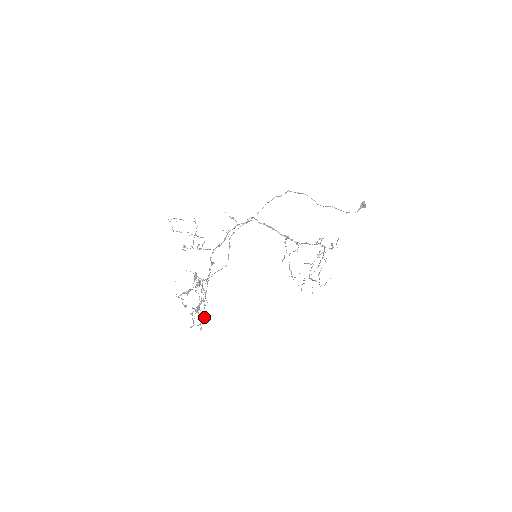
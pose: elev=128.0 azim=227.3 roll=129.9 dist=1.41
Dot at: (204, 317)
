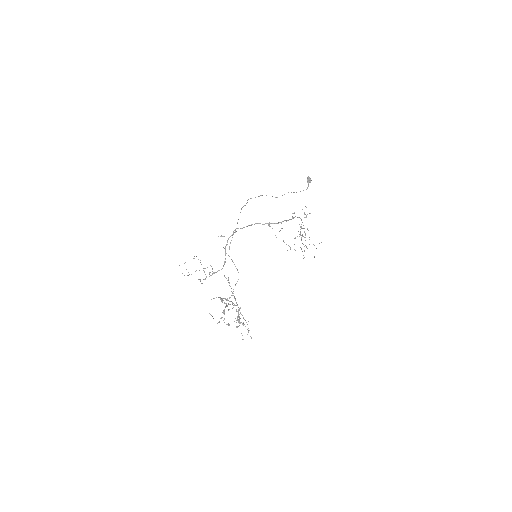
Dot at: occluded
